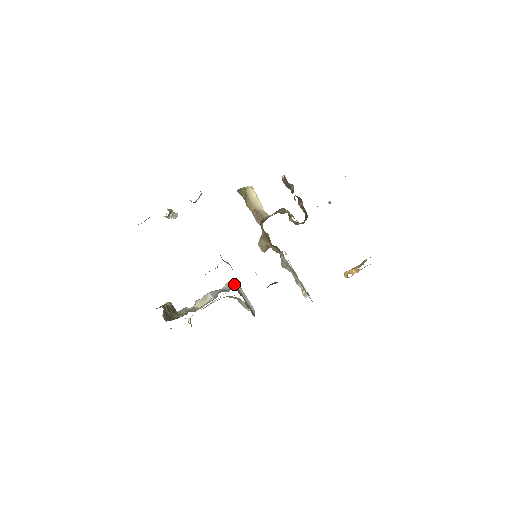
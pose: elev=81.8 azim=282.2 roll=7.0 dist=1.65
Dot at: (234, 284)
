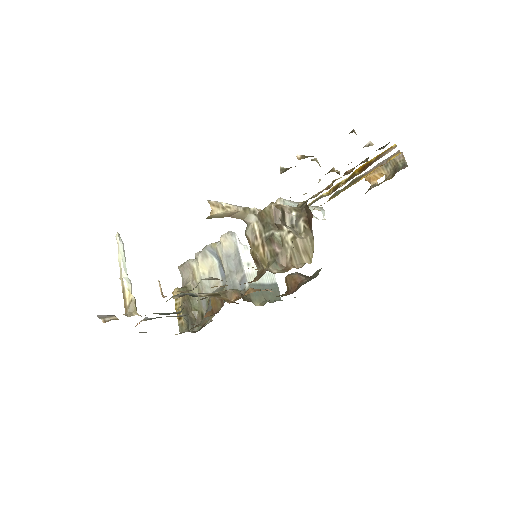
Dot at: (233, 245)
